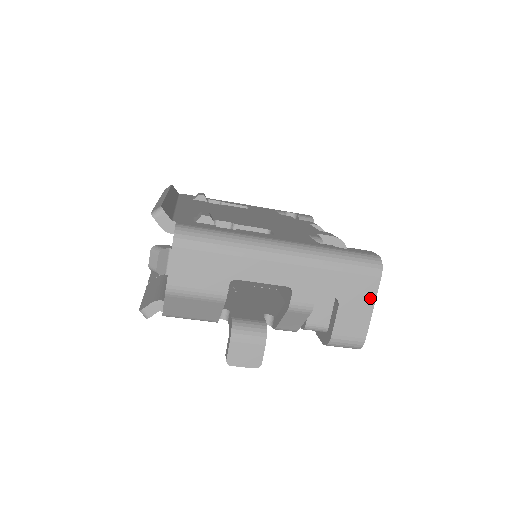
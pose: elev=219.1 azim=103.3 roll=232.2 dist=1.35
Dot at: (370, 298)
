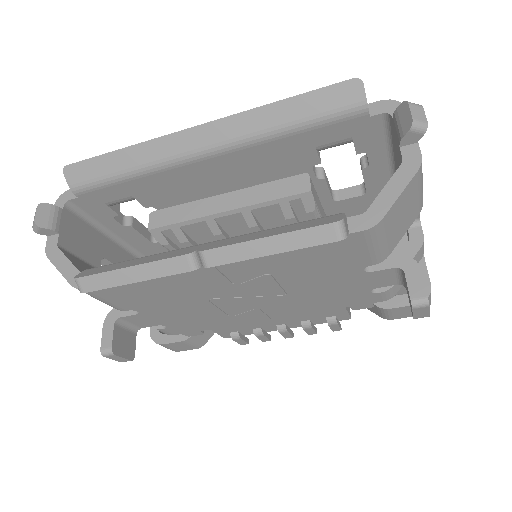
Dot at: occluded
